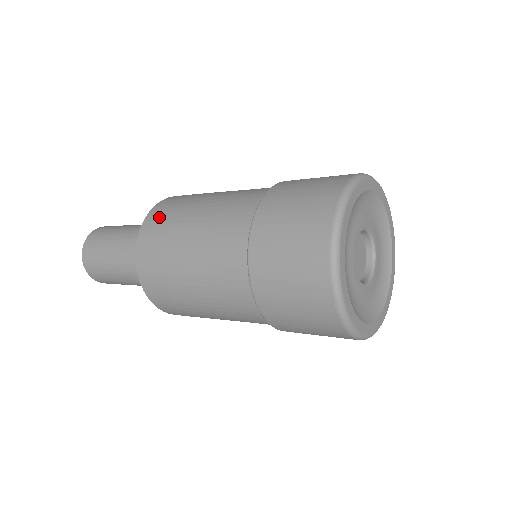
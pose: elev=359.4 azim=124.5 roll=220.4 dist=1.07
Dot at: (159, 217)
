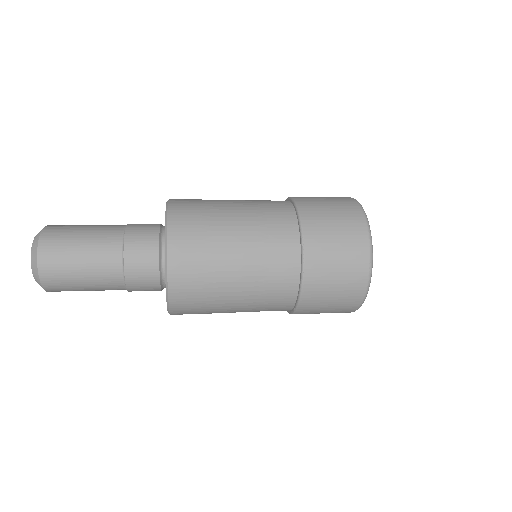
Dot at: (187, 205)
